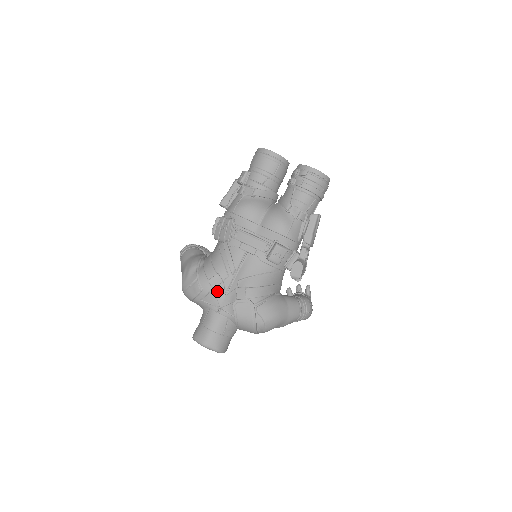
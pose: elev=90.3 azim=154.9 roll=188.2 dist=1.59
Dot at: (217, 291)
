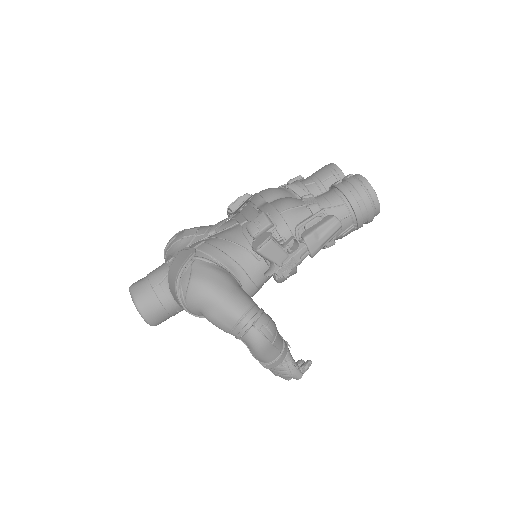
Dot at: (183, 242)
